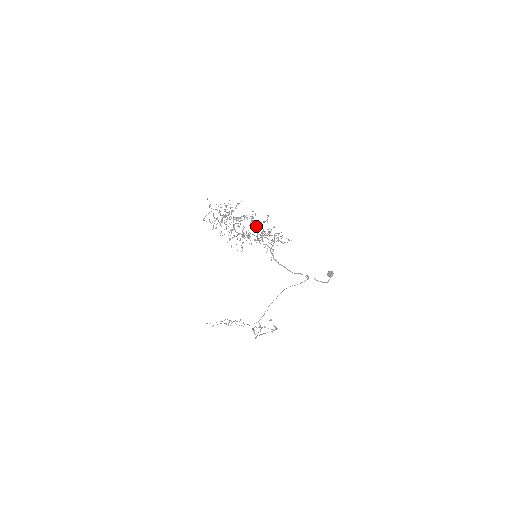
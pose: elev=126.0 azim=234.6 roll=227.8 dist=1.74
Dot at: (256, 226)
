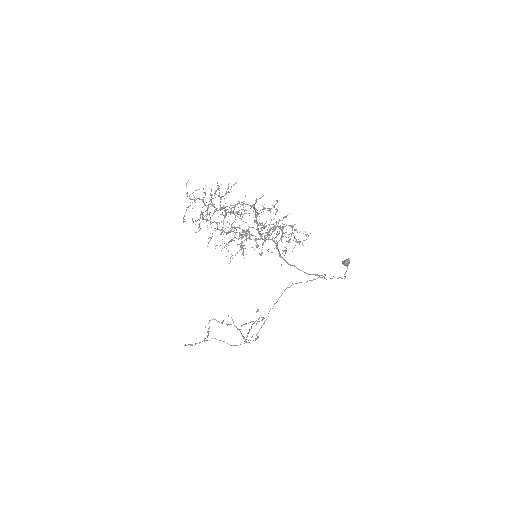
Dot at: (266, 225)
